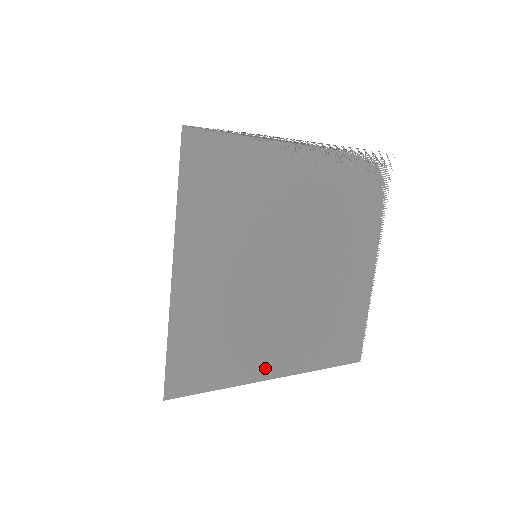
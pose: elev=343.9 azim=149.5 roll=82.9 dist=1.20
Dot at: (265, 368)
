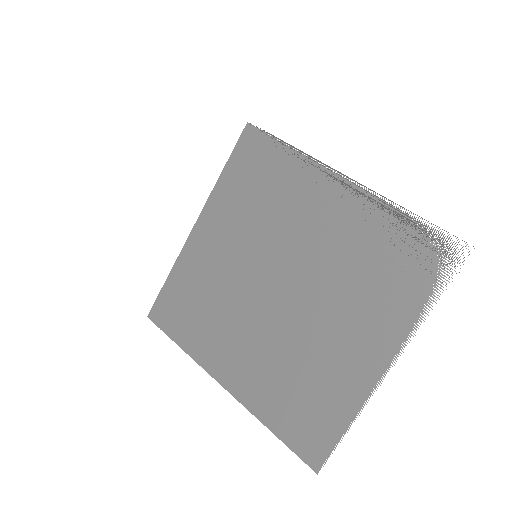
Dot at: (219, 367)
